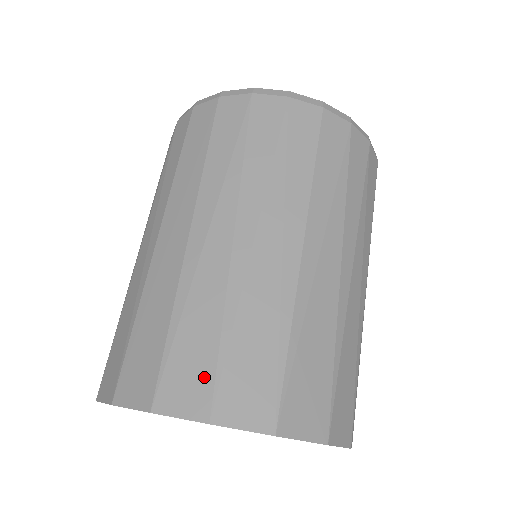
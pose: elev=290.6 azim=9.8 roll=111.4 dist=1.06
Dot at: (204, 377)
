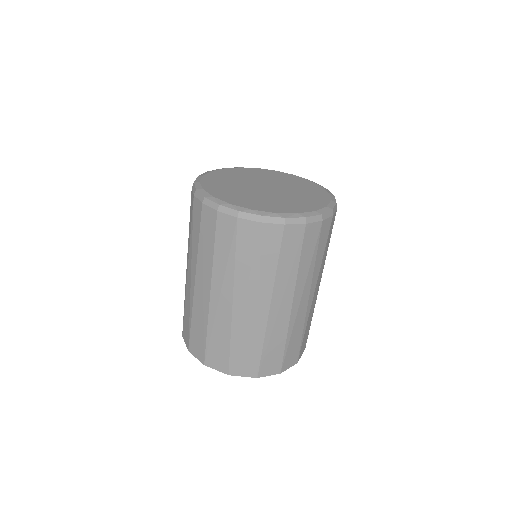
Dot at: (297, 352)
